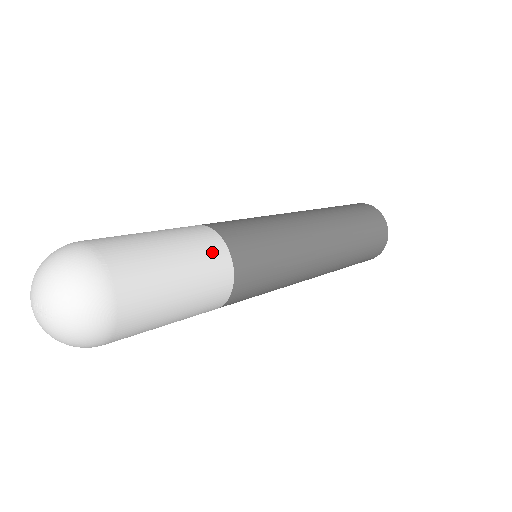
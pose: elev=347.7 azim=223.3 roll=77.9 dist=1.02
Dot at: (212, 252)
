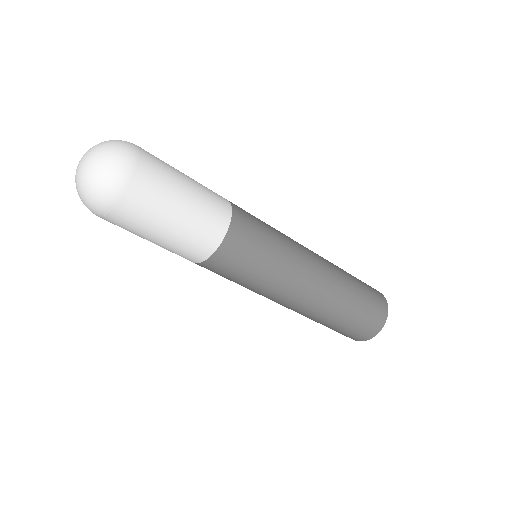
Dot at: occluded
